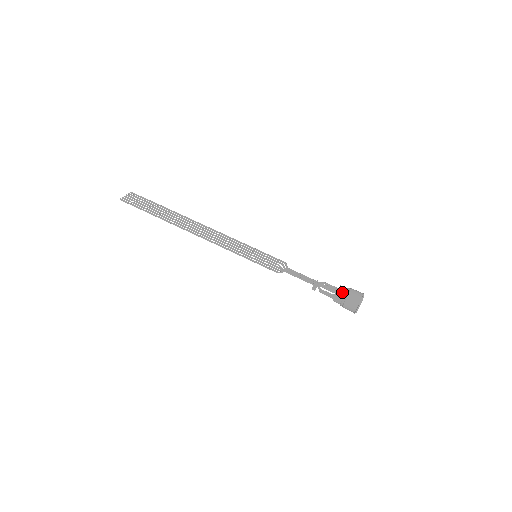
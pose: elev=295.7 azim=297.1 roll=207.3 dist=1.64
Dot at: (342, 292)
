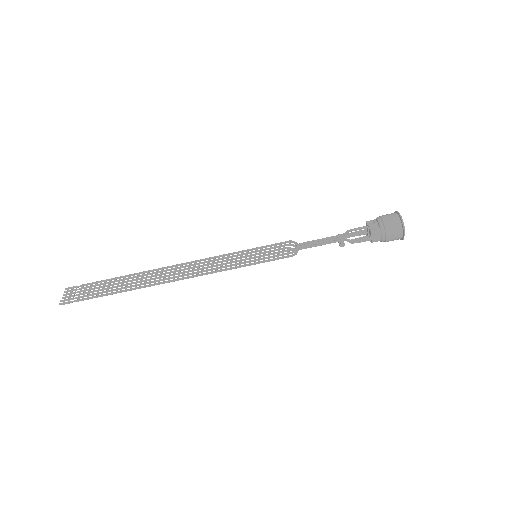
Dot at: (374, 226)
